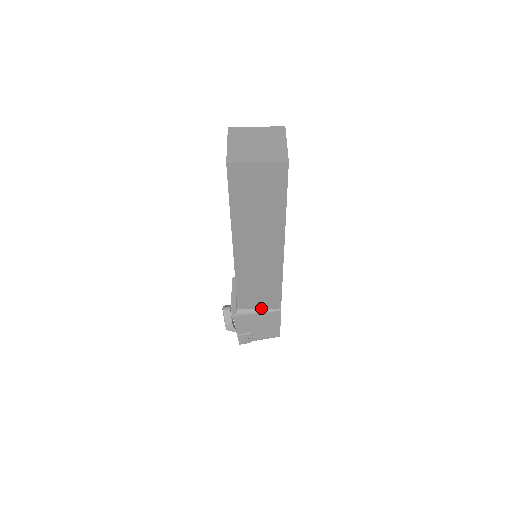
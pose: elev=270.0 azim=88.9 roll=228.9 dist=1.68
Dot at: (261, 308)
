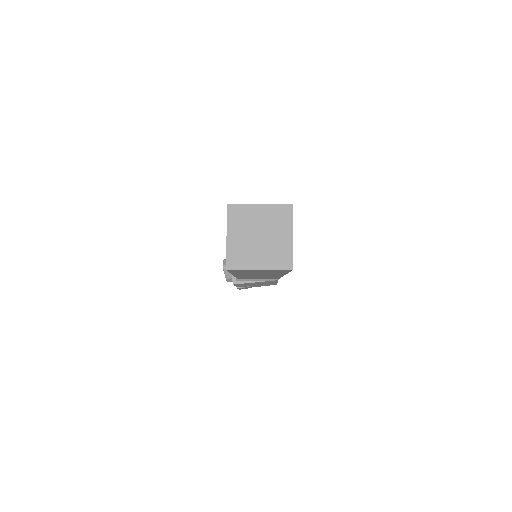
Dot at: (260, 279)
